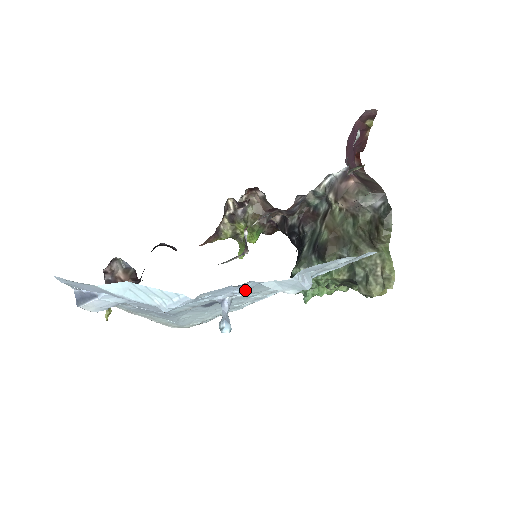
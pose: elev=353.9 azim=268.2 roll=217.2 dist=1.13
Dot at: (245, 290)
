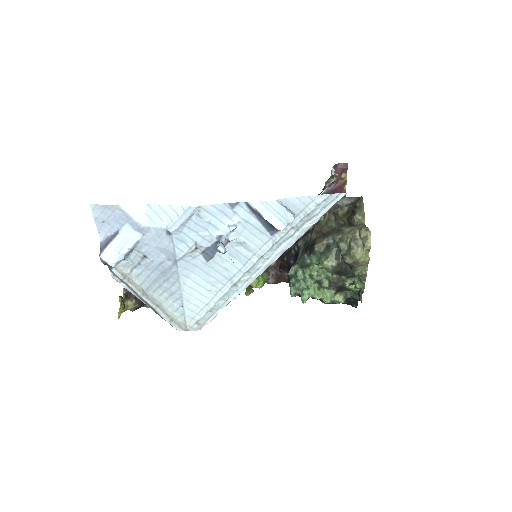
Dot at: (239, 224)
